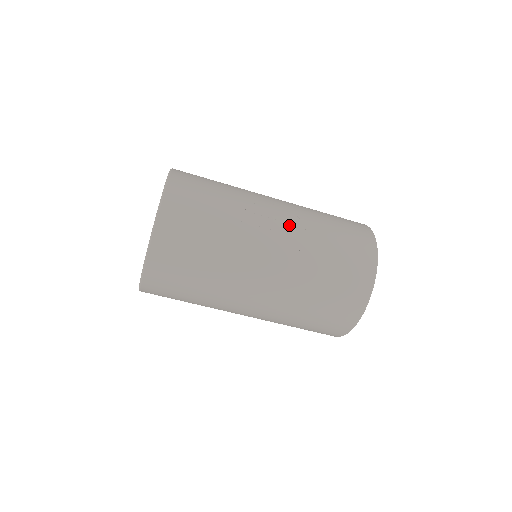
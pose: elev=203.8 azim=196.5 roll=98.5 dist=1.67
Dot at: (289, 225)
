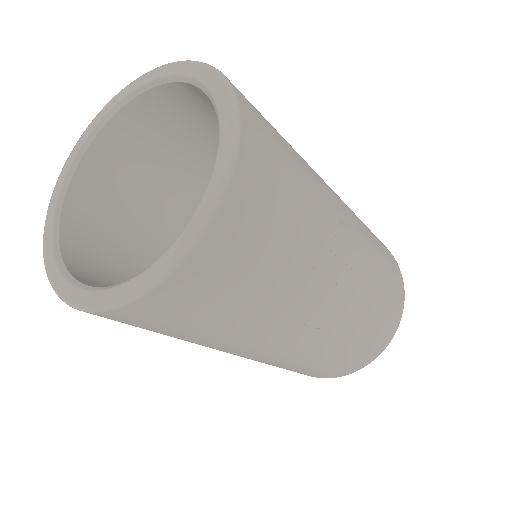
Dot at: (354, 275)
